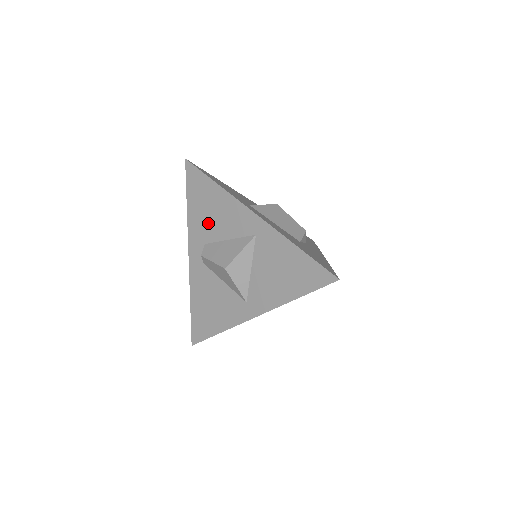
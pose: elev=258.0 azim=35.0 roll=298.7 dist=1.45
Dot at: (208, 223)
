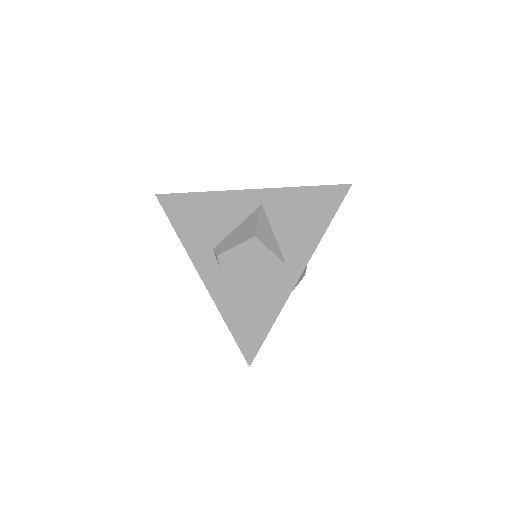
Dot at: (207, 229)
